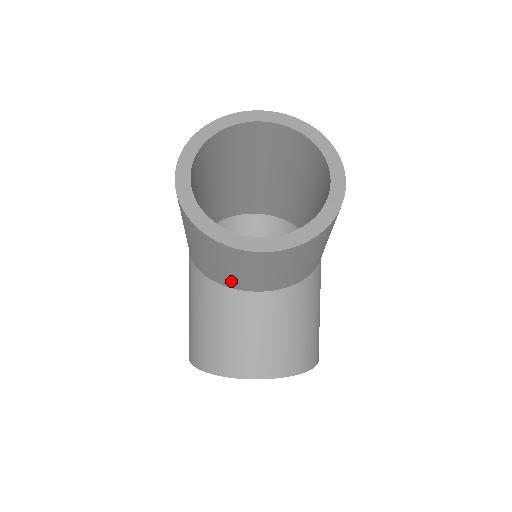
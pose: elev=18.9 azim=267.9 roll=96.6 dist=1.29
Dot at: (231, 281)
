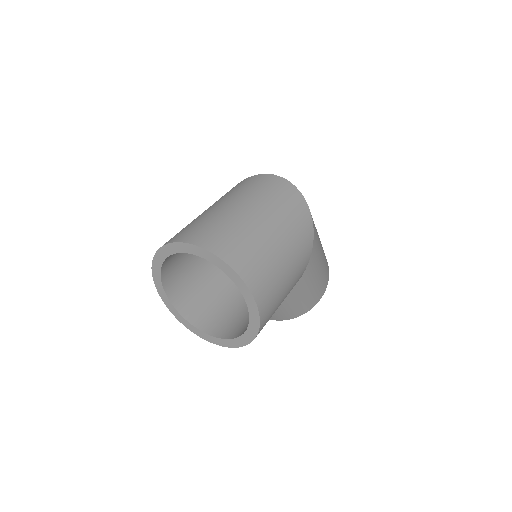
Dot at: occluded
